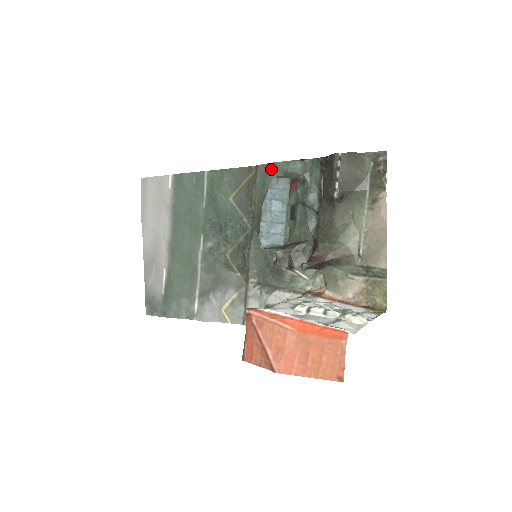
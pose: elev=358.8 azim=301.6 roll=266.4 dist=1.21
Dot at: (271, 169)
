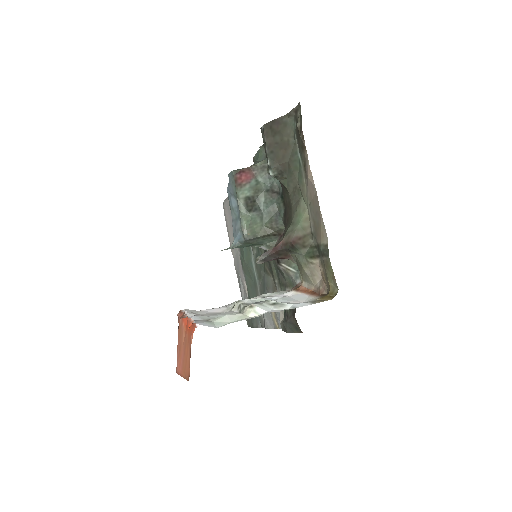
Dot at: occluded
